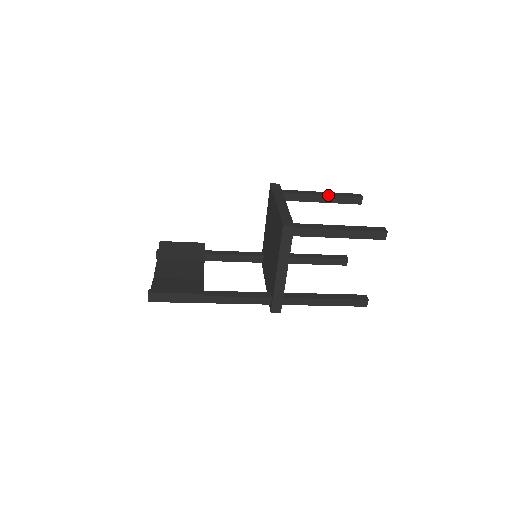
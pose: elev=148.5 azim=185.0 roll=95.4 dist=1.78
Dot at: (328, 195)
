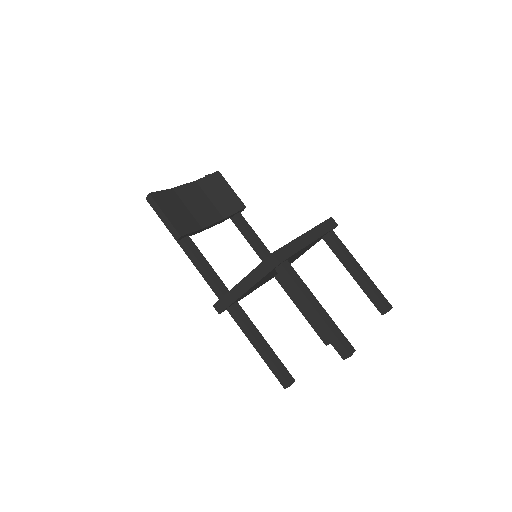
Dot at: (363, 277)
